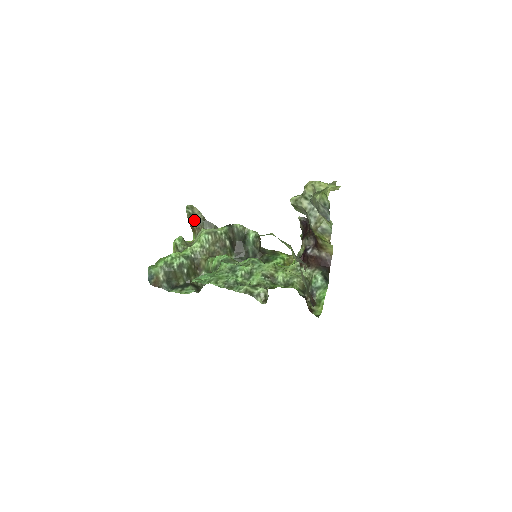
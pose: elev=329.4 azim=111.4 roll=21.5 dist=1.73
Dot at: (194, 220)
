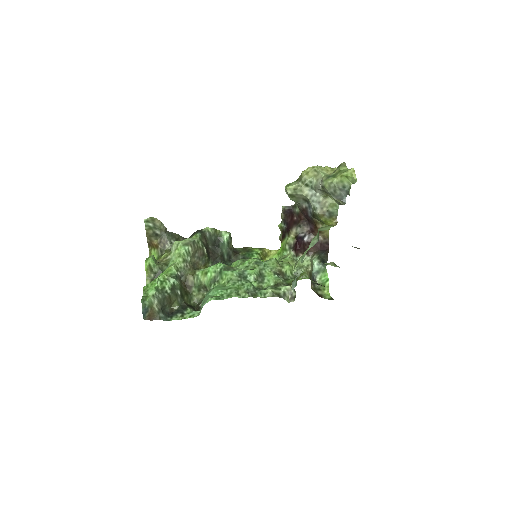
Dot at: (155, 234)
